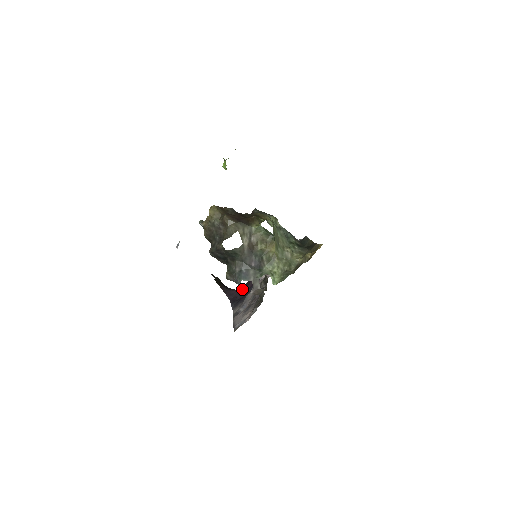
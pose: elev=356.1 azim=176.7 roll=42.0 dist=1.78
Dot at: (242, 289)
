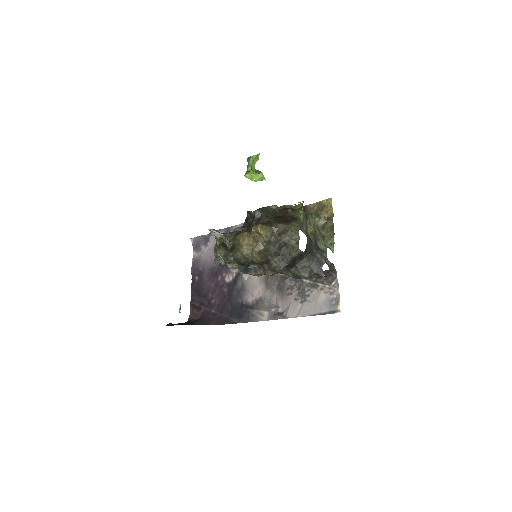
Dot at: (207, 310)
